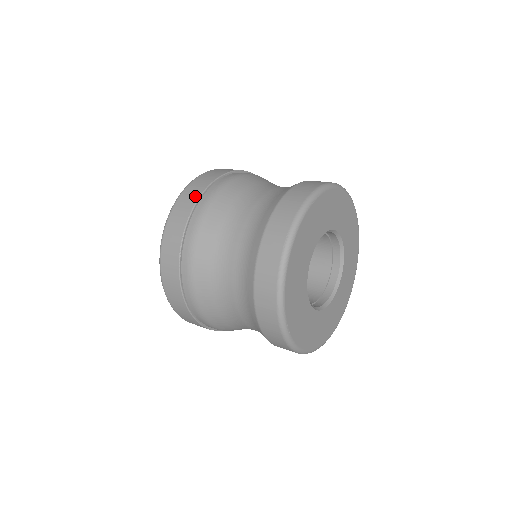
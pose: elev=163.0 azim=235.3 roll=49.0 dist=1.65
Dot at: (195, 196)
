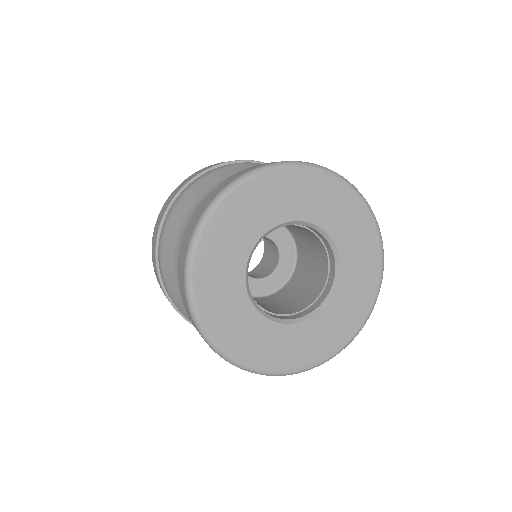
Dot at: occluded
